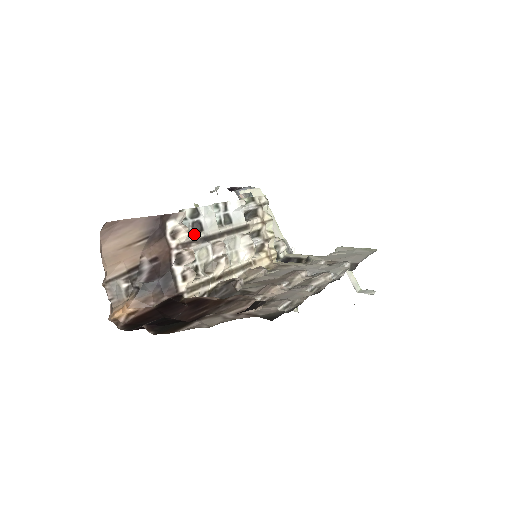
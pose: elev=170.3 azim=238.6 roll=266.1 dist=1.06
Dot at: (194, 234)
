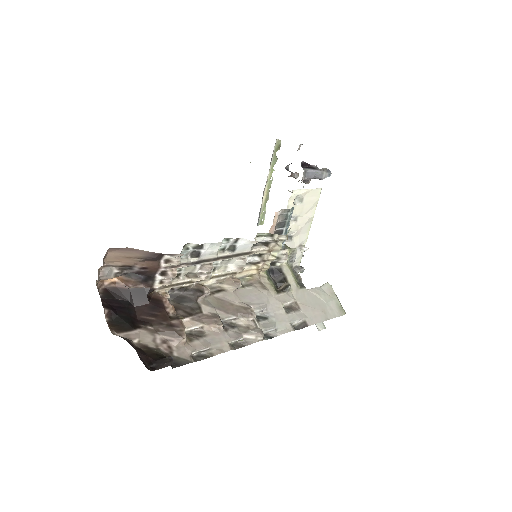
Dot at: (189, 258)
